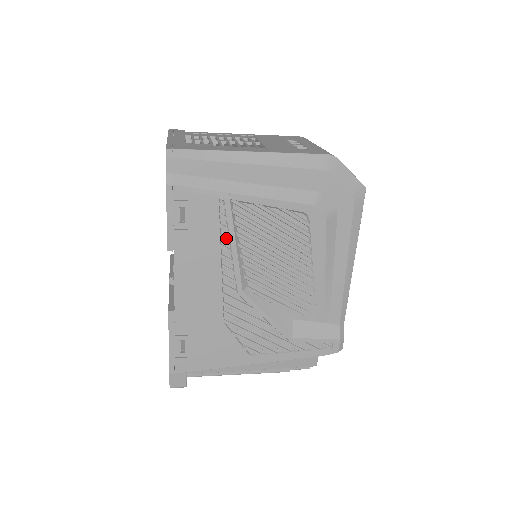
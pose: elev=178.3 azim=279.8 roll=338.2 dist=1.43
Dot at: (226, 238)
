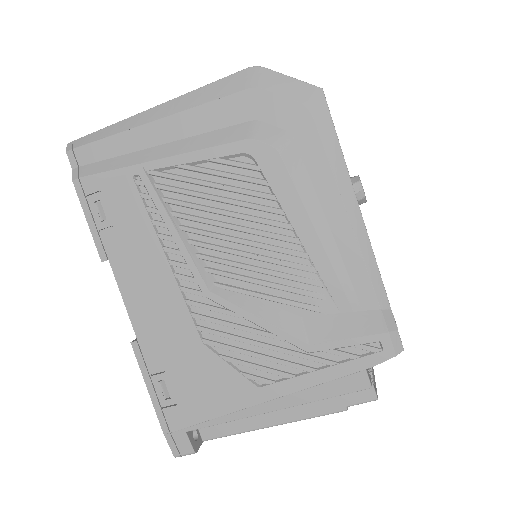
Dot at: (160, 223)
